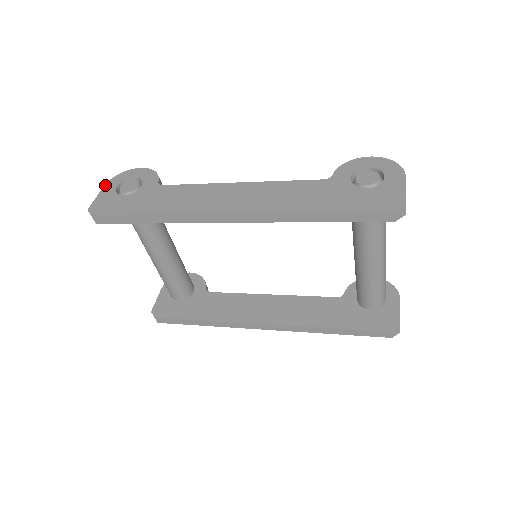
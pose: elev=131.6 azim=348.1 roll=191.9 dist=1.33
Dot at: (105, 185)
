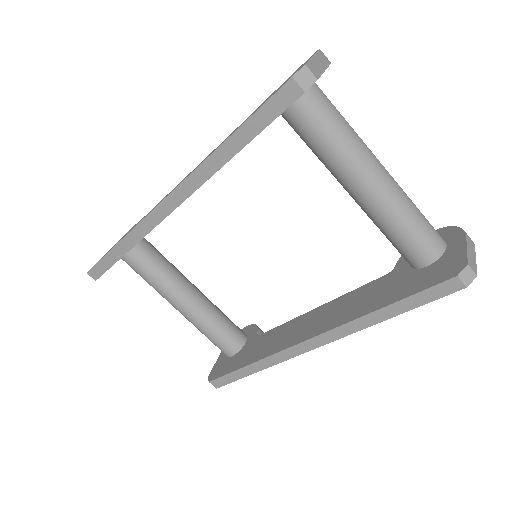
Dot at: occluded
